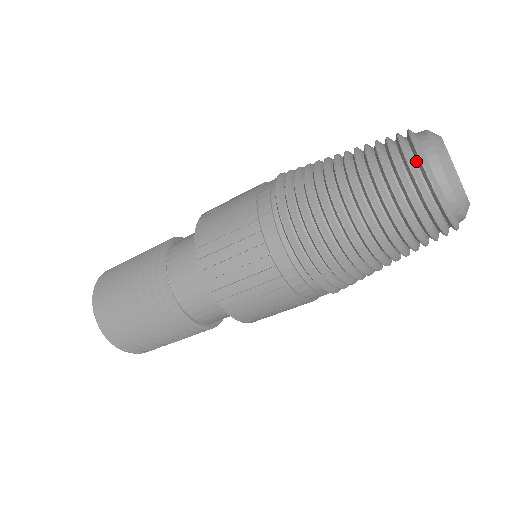
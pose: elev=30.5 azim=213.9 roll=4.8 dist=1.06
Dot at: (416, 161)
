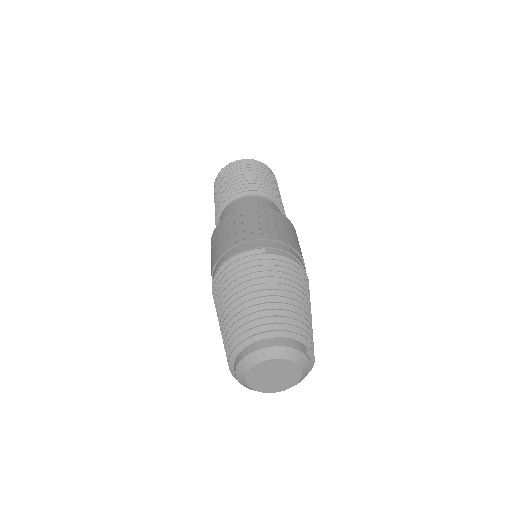
Dot at: occluded
